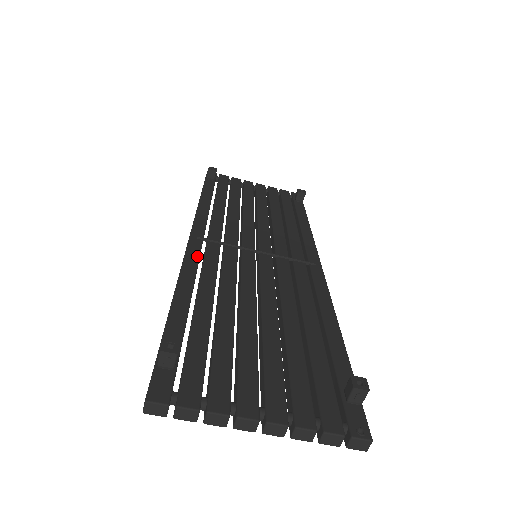
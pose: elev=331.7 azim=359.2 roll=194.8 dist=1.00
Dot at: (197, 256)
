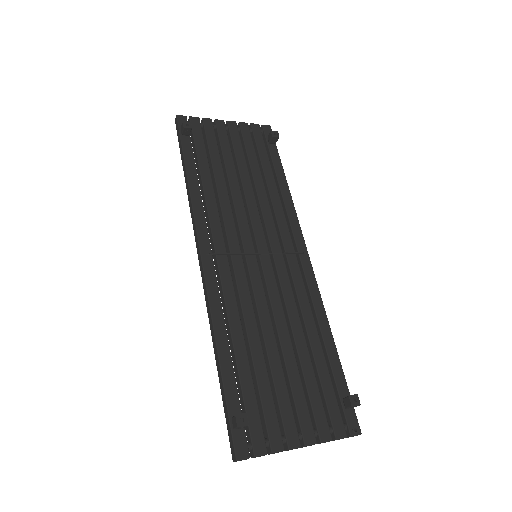
Dot at: (216, 284)
